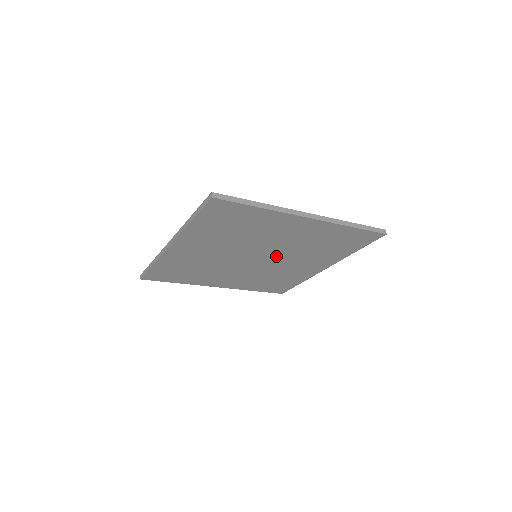
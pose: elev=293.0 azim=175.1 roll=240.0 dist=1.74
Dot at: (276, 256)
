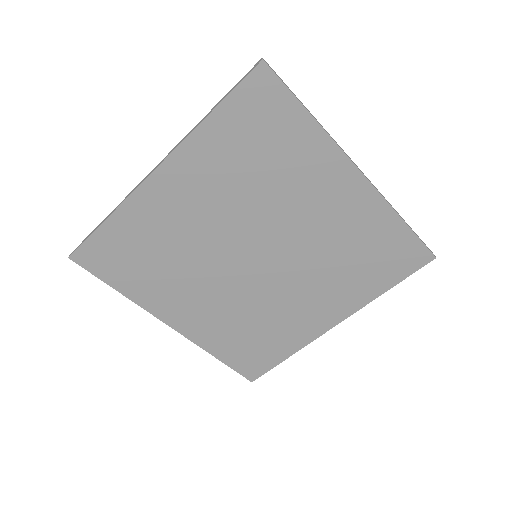
Dot at: (284, 263)
